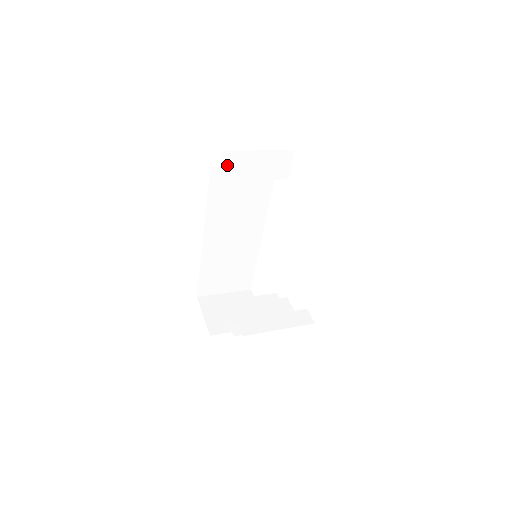
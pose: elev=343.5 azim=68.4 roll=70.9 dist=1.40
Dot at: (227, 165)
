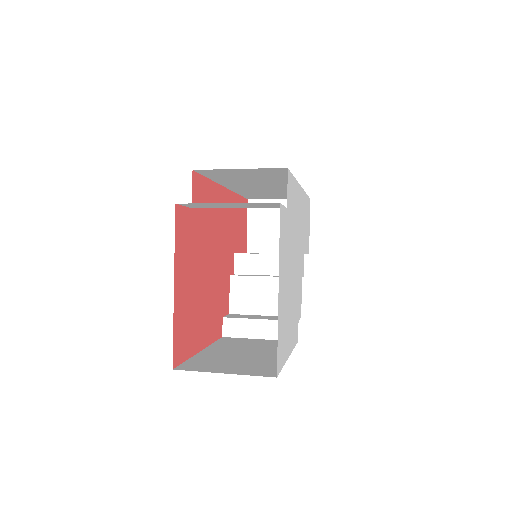
Dot at: (191, 205)
